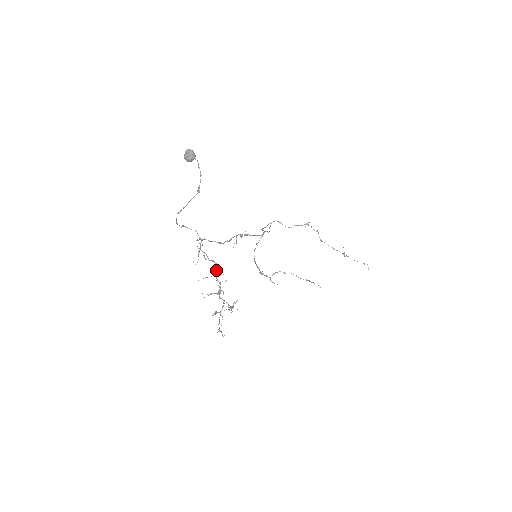
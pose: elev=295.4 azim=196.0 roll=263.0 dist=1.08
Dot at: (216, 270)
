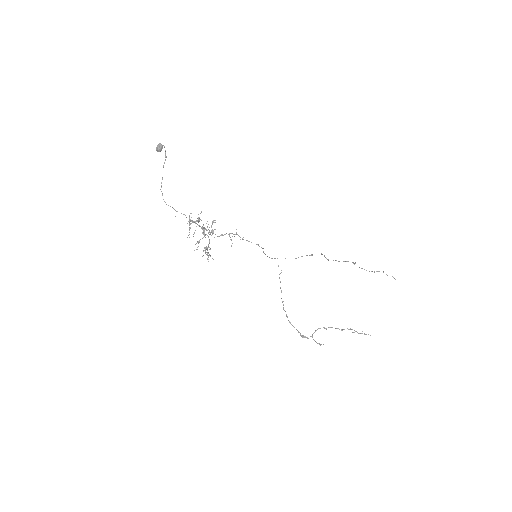
Dot at: (198, 220)
